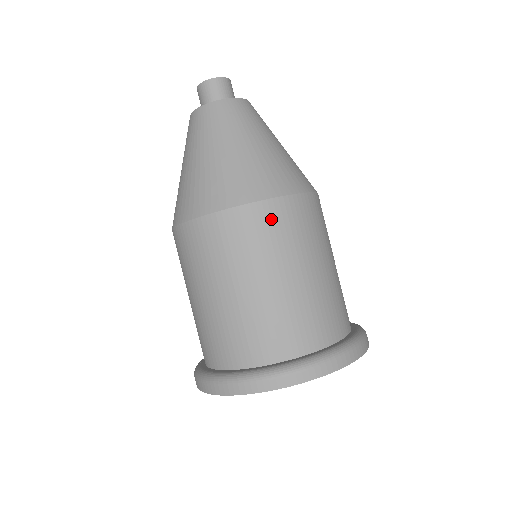
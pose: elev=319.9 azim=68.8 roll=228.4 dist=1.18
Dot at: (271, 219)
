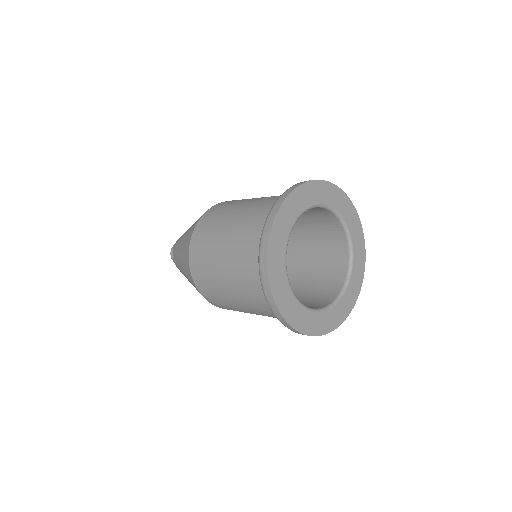
Dot at: occluded
